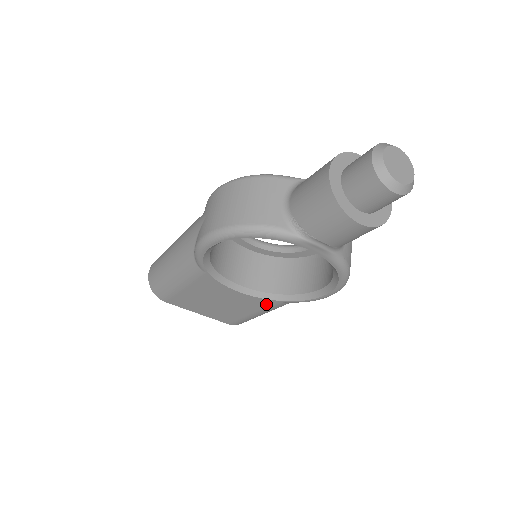
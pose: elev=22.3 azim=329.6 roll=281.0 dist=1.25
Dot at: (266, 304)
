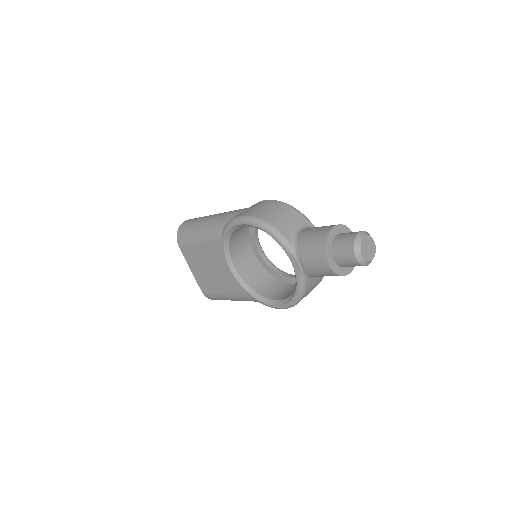
Dot at: (238, 290)
